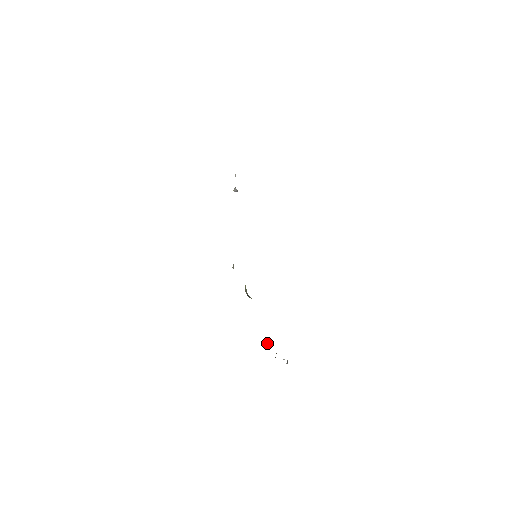
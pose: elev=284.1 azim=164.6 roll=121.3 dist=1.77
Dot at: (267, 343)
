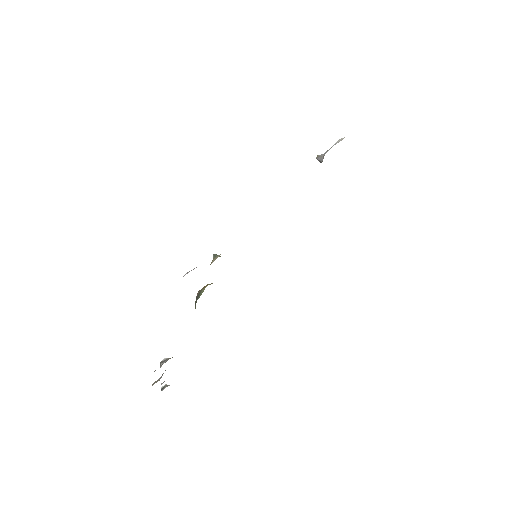
Dot at: (160, 363)
